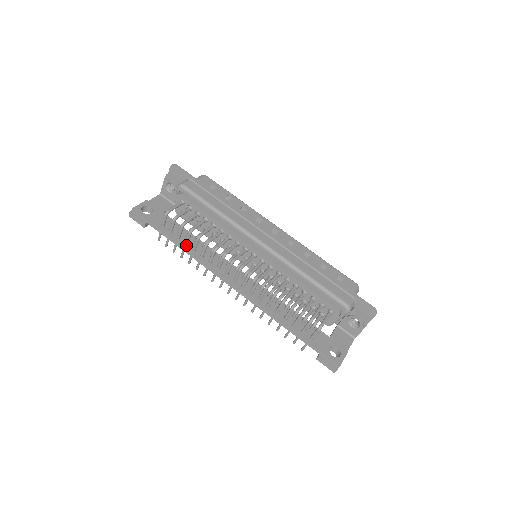
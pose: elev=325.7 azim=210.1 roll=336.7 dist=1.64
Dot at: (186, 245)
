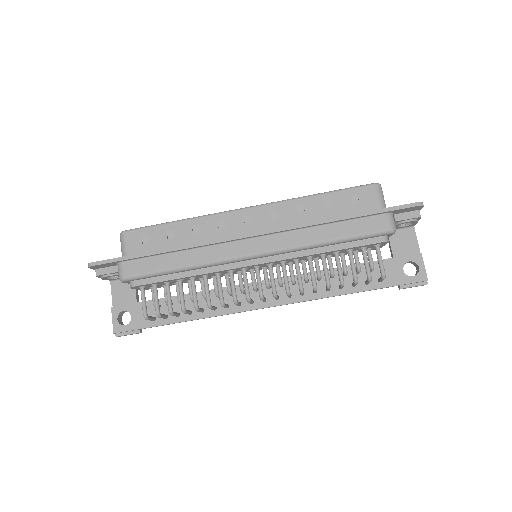
Dot at: (192, 314)
